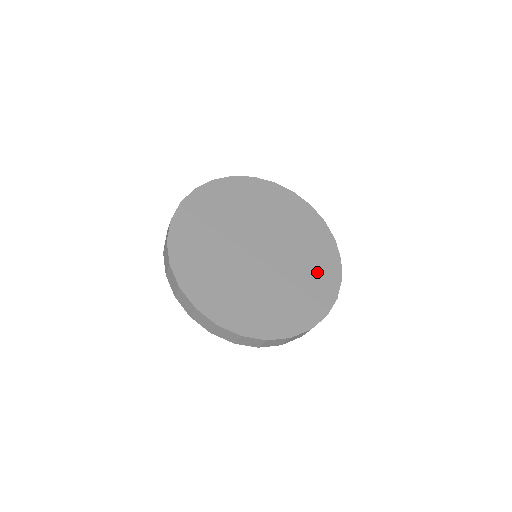
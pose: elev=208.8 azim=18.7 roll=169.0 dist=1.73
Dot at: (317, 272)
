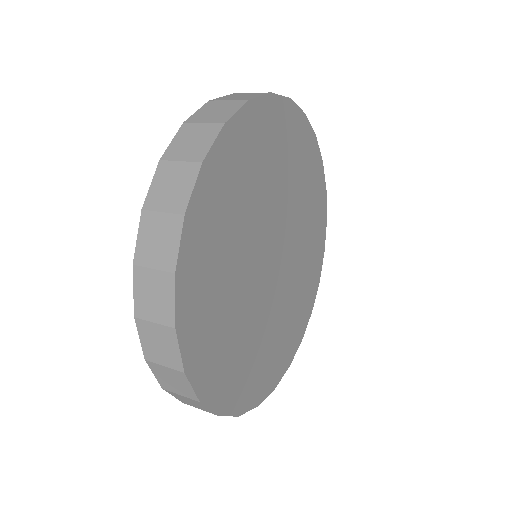
Dot at: (294, 321)
